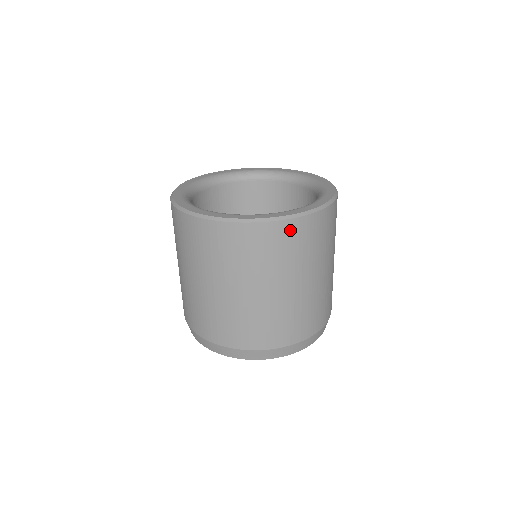
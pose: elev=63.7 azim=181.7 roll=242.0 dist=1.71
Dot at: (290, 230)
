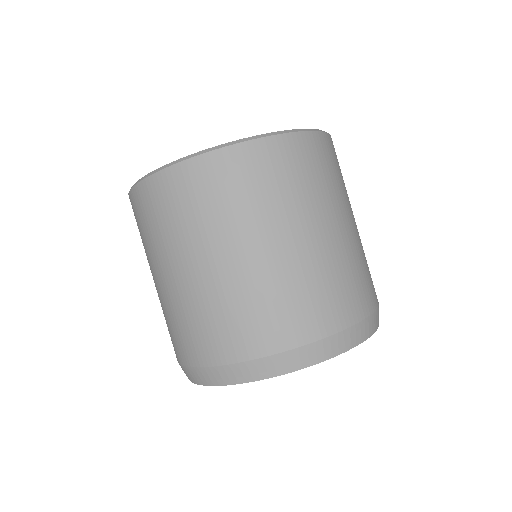
Dot at: (324, 146)
